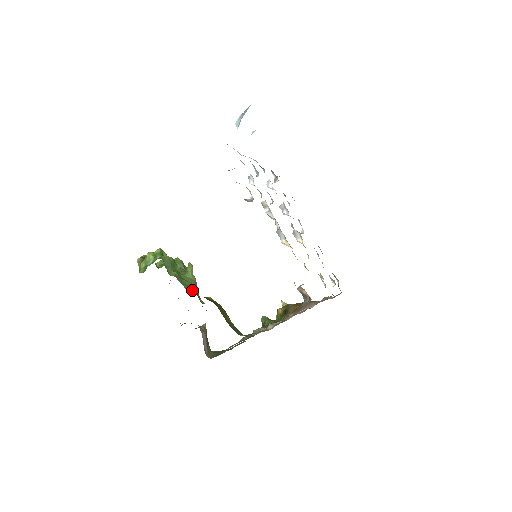
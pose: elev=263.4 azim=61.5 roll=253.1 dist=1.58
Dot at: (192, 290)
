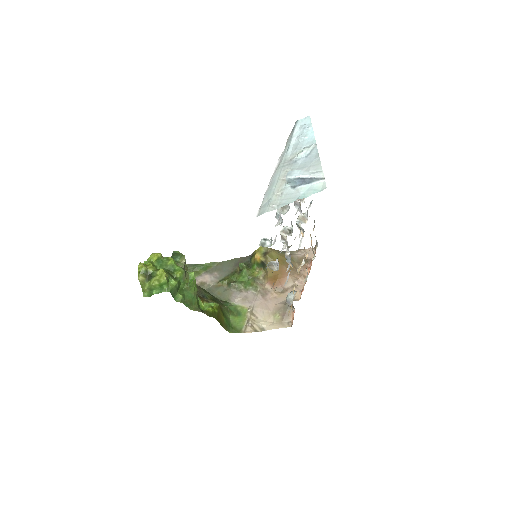
Dot at: (195, 307)
